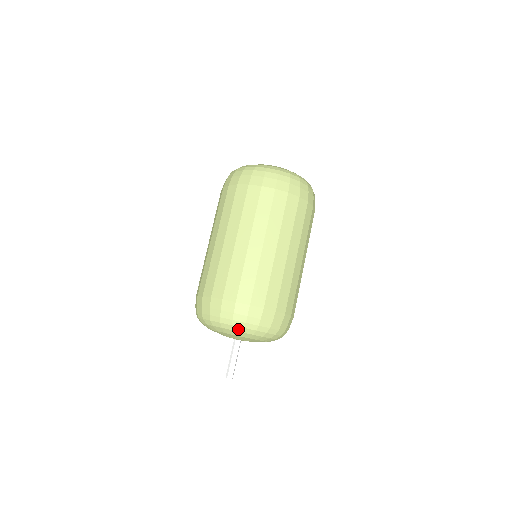
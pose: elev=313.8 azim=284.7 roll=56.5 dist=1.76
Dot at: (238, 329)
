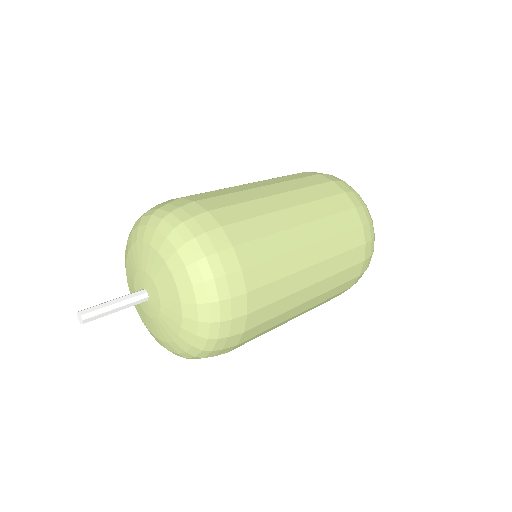
Dot at: (176, 240)
